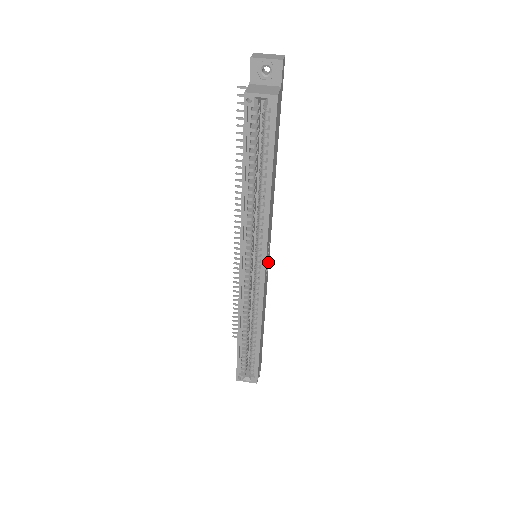
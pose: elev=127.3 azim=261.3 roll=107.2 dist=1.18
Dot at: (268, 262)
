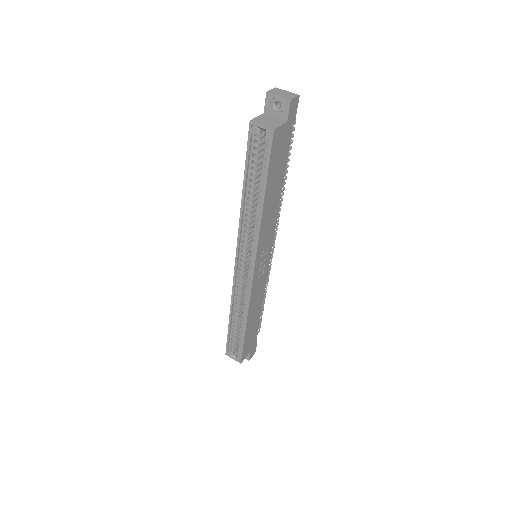
Dot at: (267, 264)
